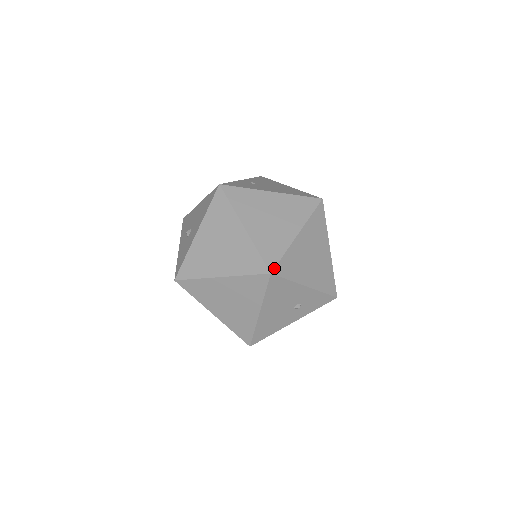
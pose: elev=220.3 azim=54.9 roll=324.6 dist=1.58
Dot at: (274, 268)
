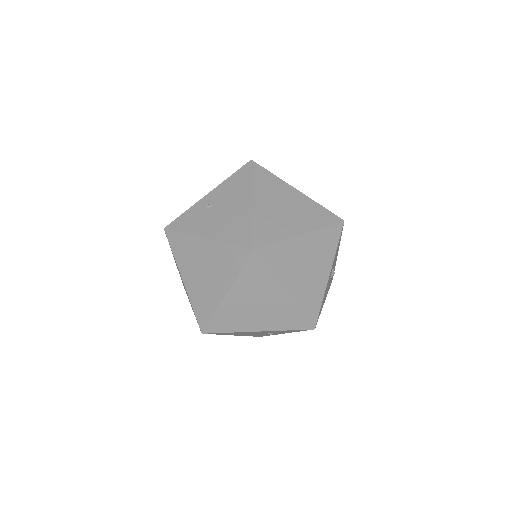
Dot at: (204, 329)
